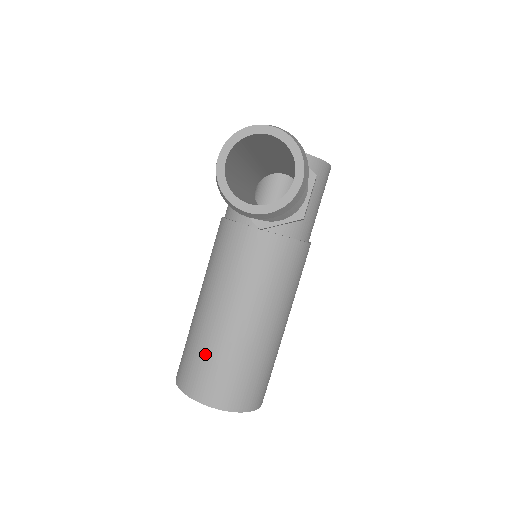
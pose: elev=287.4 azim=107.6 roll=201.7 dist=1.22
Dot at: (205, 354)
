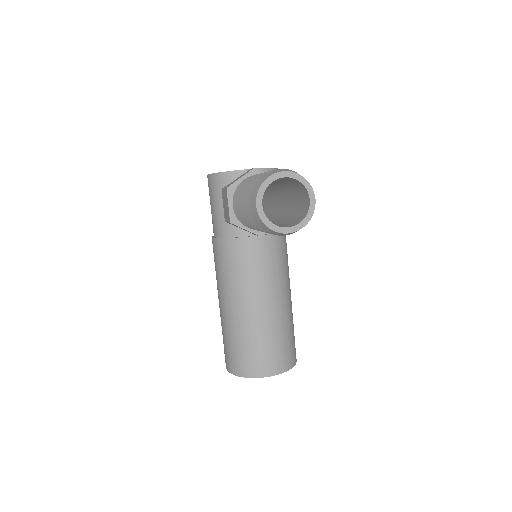
Dot at: (251, 342)
